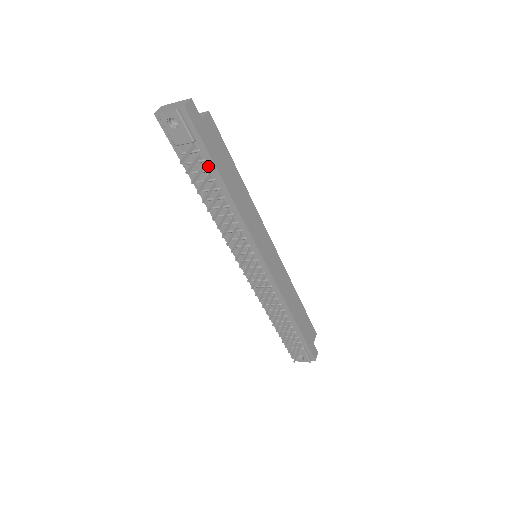
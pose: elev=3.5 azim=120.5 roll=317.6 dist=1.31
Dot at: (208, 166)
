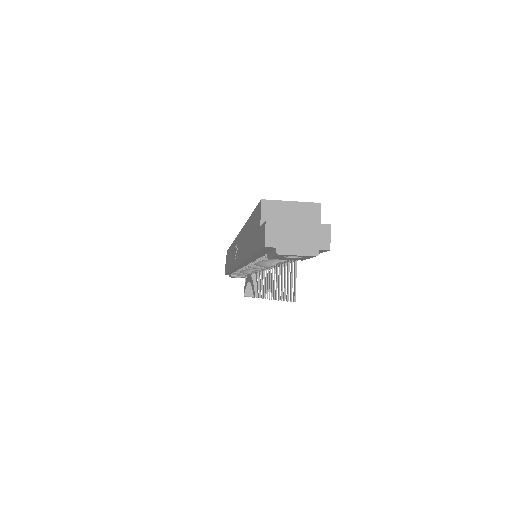
Dot at: occluded
